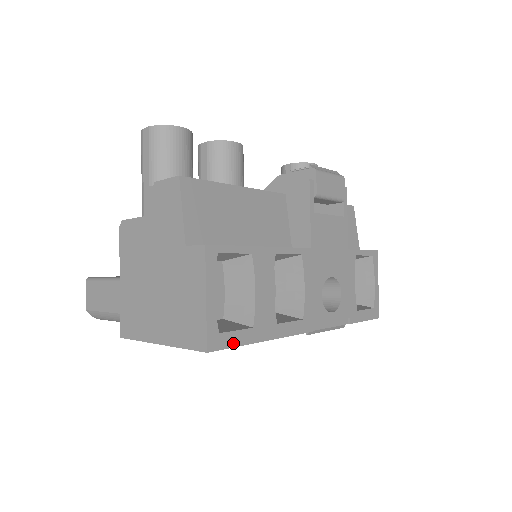
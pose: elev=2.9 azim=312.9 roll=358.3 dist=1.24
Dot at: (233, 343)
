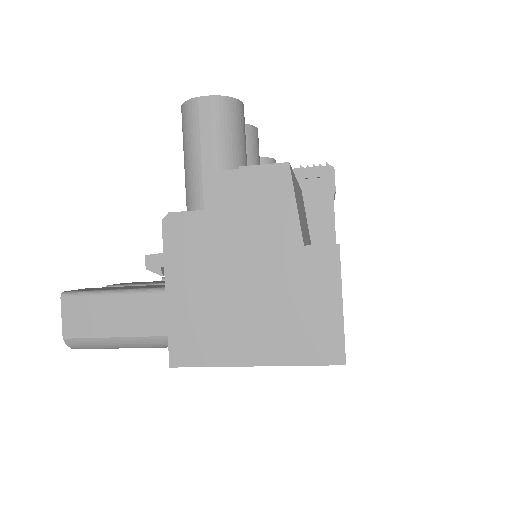
Dot at: occluded
